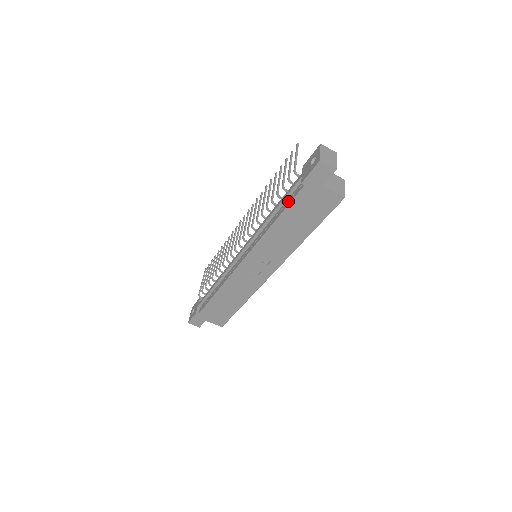
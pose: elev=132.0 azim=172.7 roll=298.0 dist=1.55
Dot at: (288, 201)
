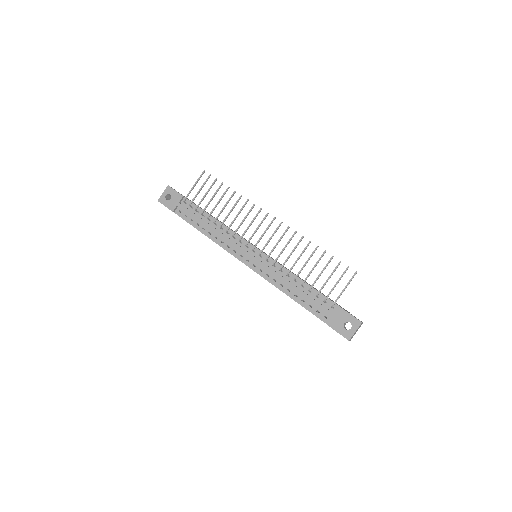
Dot at: (311, 305)
